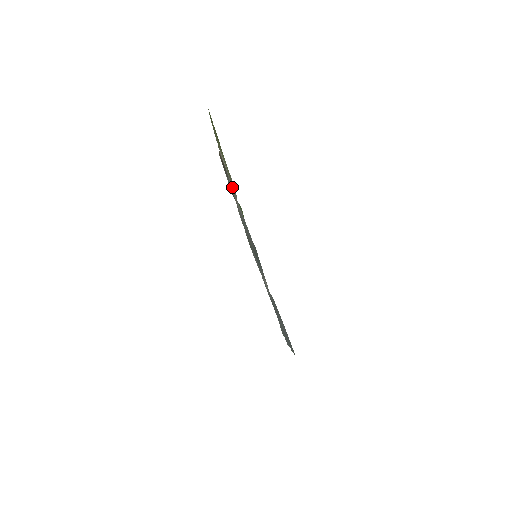
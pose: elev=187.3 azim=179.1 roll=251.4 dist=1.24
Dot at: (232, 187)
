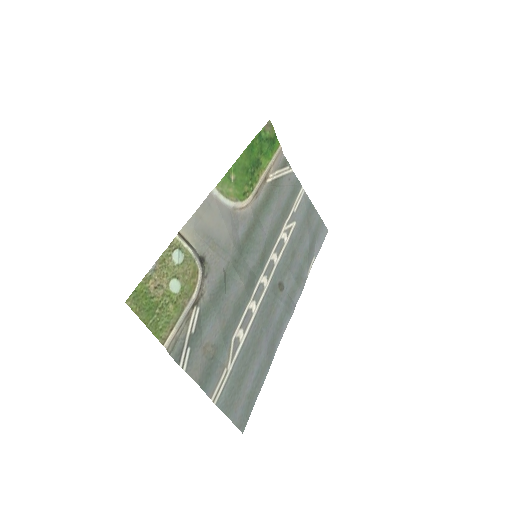
Dot at: (171, 346)
